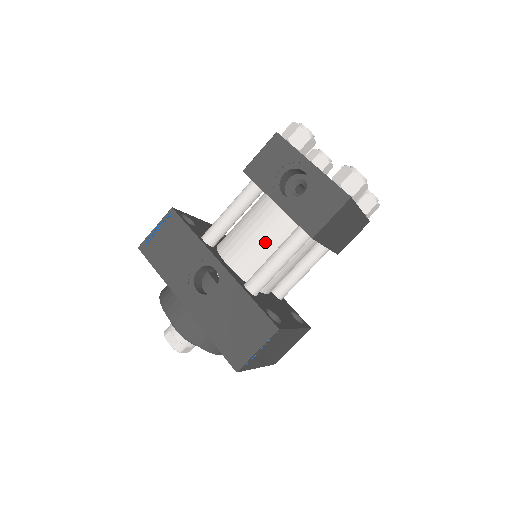
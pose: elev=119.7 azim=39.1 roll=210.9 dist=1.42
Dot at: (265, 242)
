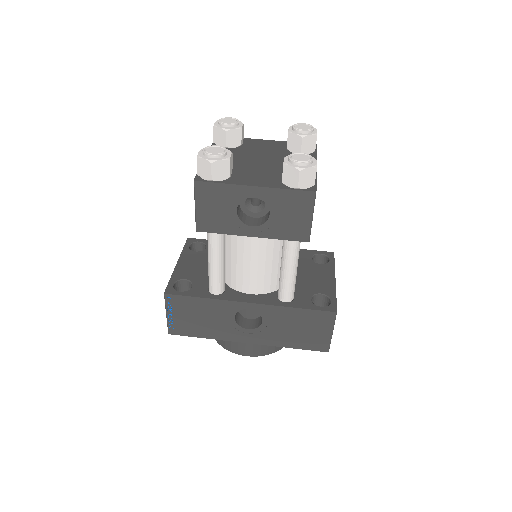
Dot at: (266, 260)
